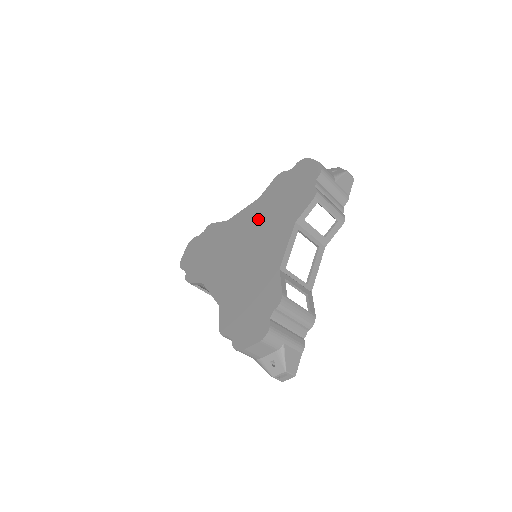
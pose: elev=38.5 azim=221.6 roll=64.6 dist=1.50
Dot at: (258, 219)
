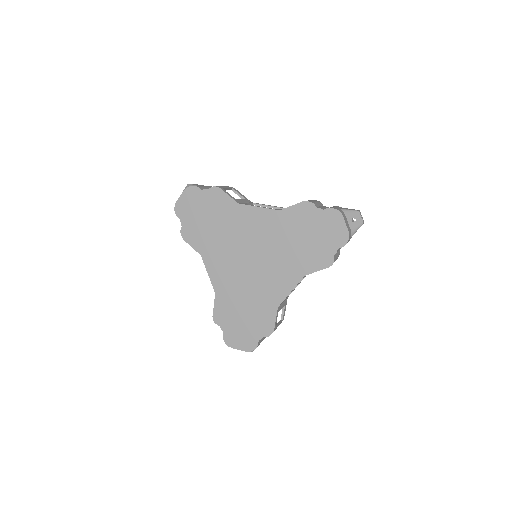
Dot at: (272, 237)
